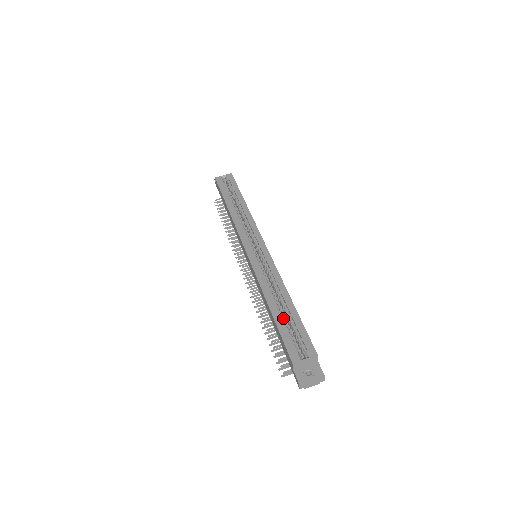
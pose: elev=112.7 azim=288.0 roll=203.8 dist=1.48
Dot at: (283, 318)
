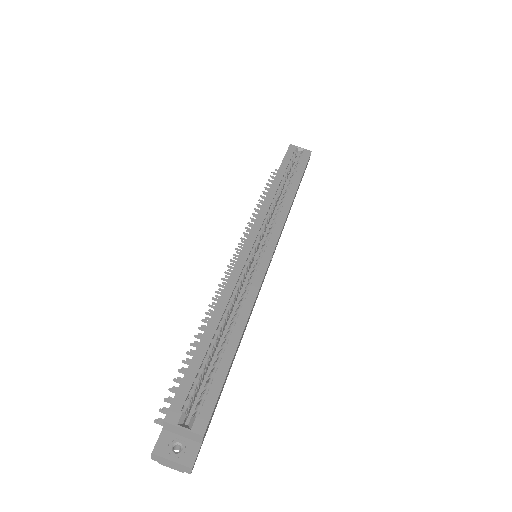
Dot at: (210, 352)
